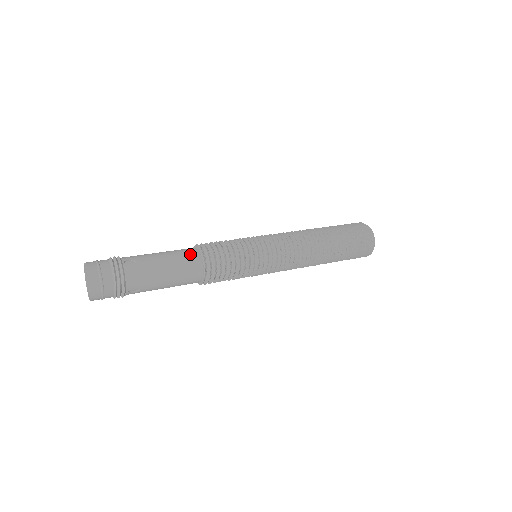
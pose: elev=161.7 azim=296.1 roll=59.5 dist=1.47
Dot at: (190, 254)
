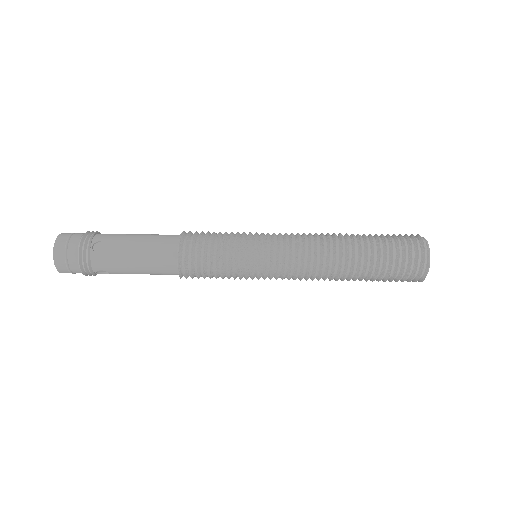
Dot at: (166, 247)
